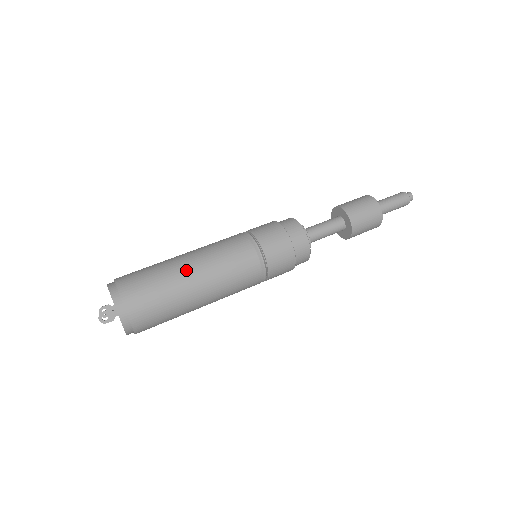
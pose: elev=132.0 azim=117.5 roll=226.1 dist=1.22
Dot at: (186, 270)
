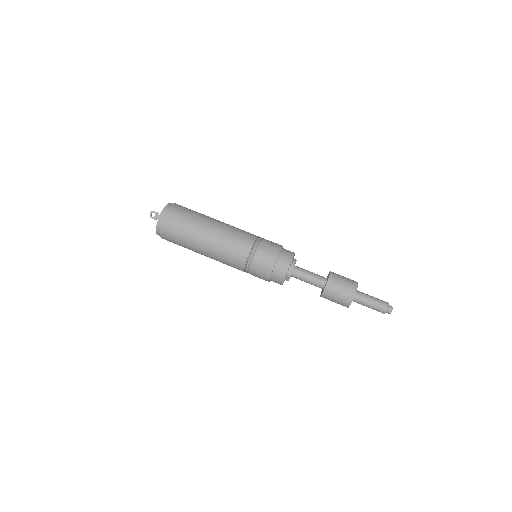
Dot at: (208, 226)
